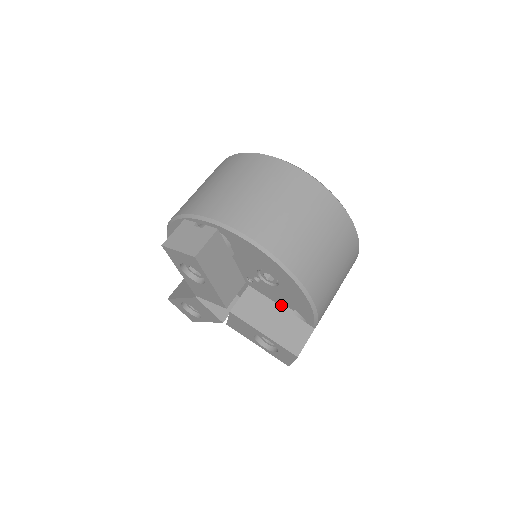
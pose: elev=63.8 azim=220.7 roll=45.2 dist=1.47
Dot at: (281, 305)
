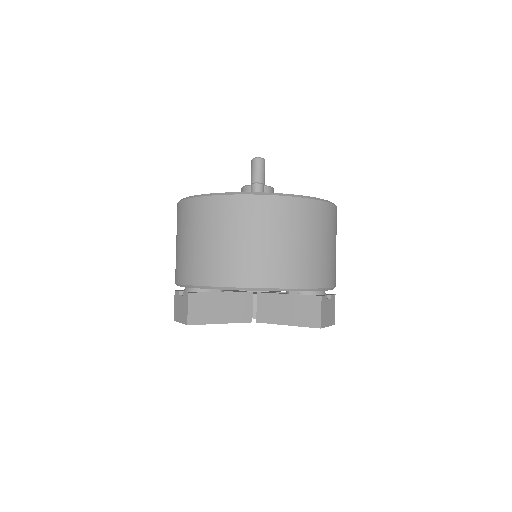
Dot at: (288, 292)
